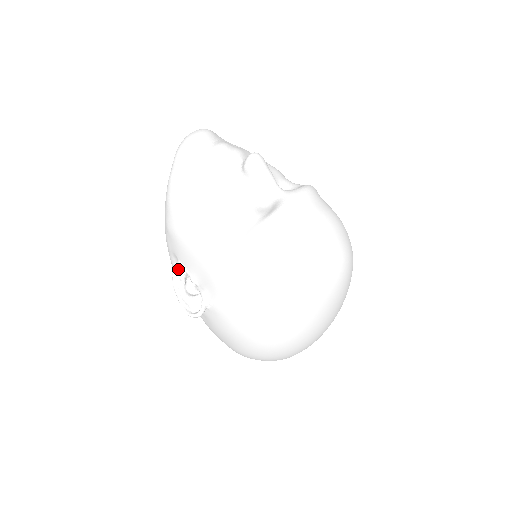
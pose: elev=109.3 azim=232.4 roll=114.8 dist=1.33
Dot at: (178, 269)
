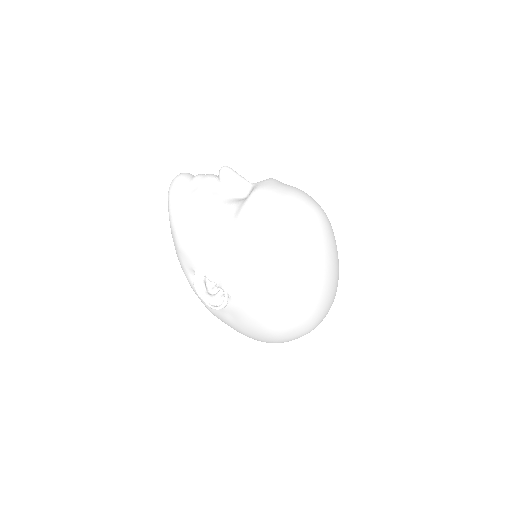
Dot at: (196, 277)
